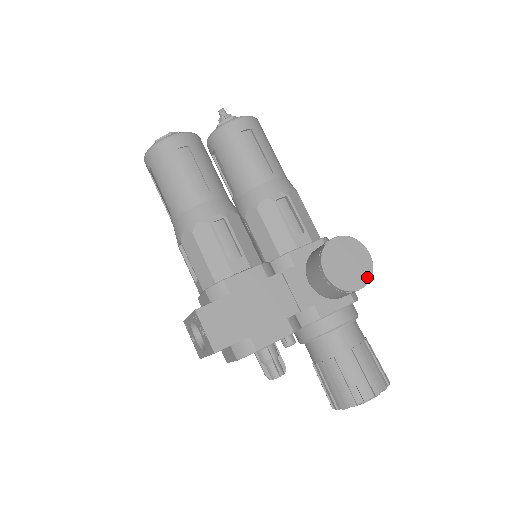
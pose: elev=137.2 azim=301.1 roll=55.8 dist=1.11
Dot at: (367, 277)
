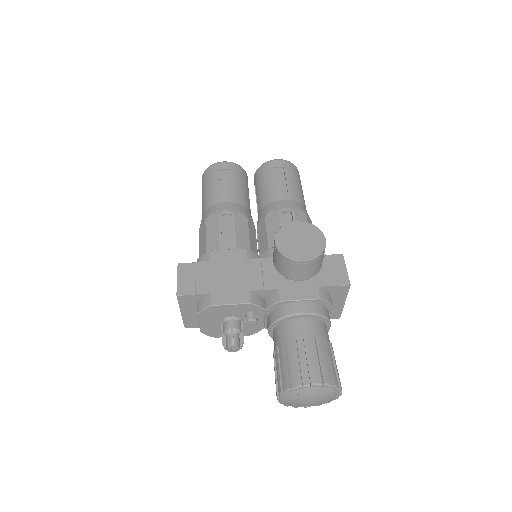
Dot at: (314, 254)
